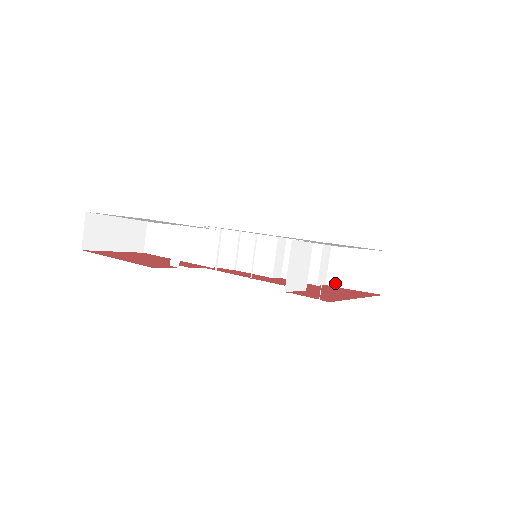
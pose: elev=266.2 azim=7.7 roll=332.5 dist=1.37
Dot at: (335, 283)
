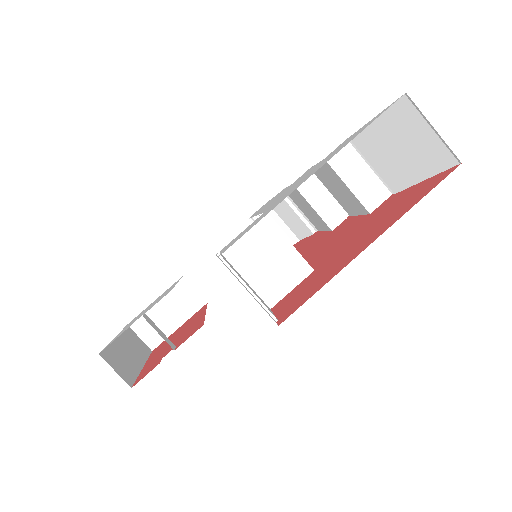
Dot at: (396, 186)
